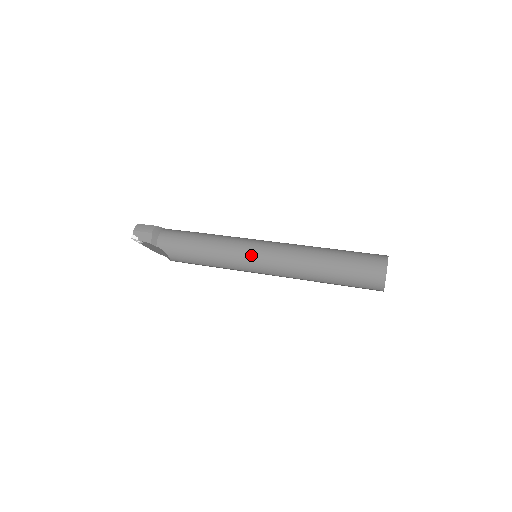
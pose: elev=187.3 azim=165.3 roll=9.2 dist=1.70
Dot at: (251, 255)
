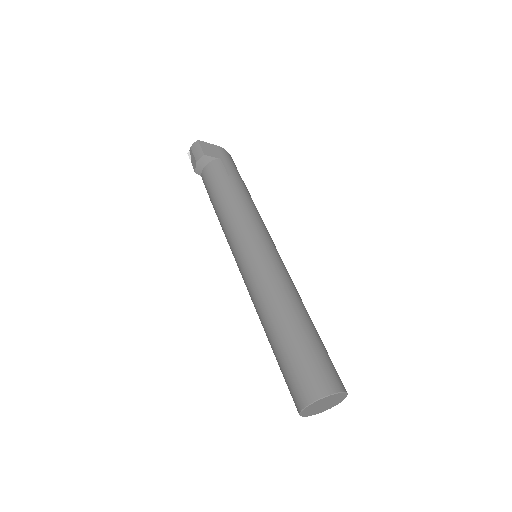
Dot at: (237, 258)
